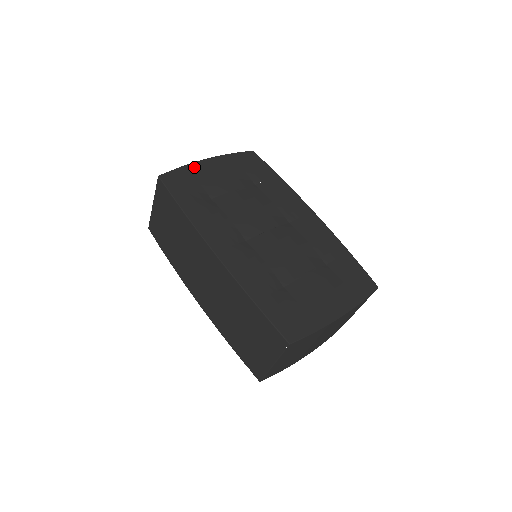
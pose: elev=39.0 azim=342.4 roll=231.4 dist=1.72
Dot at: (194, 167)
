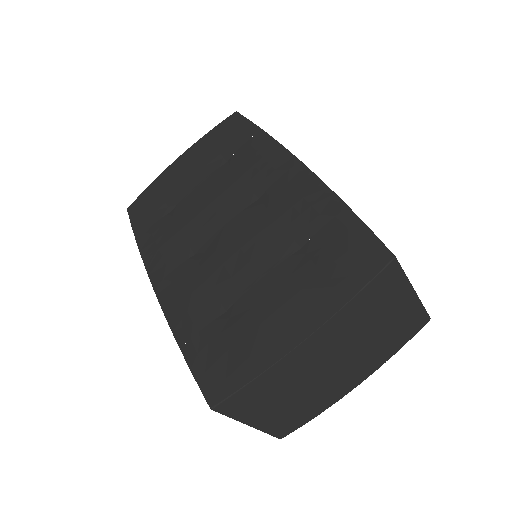
Dot at: (161, 178)
